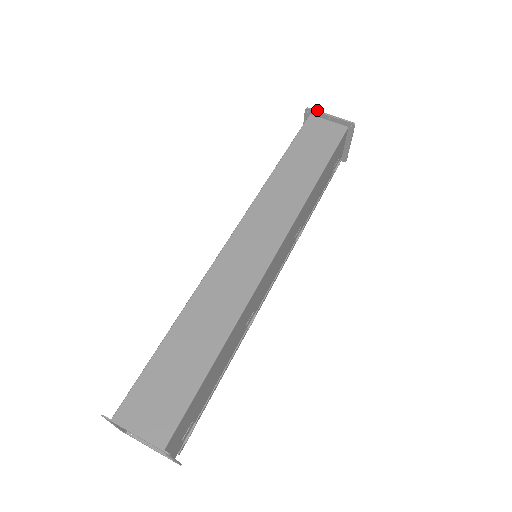
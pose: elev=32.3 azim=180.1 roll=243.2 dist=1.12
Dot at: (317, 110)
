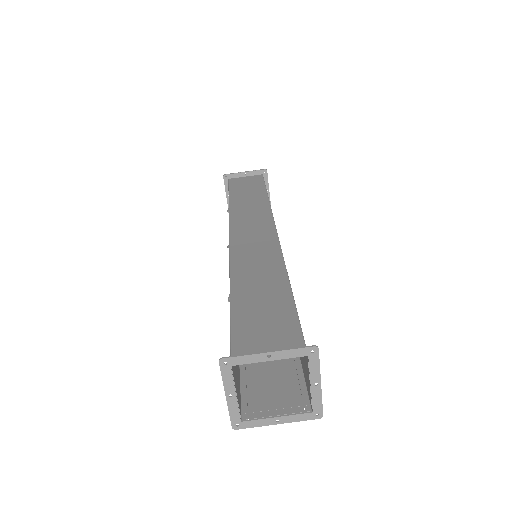
Dot at: (233, 173)
